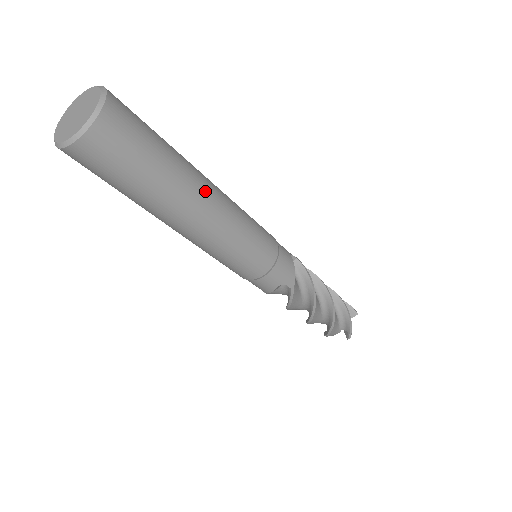
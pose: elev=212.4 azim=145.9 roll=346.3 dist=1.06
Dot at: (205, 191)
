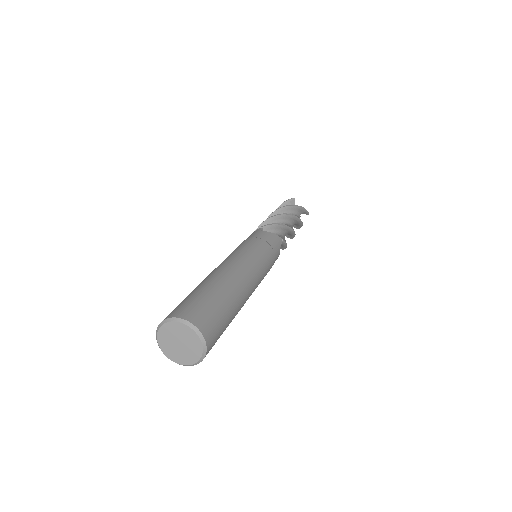
Dot at: occluded
